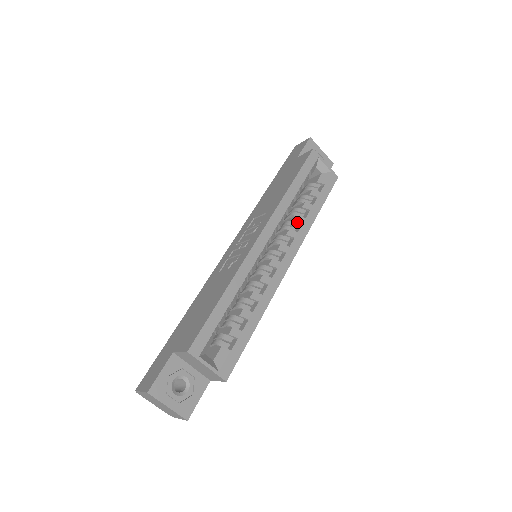
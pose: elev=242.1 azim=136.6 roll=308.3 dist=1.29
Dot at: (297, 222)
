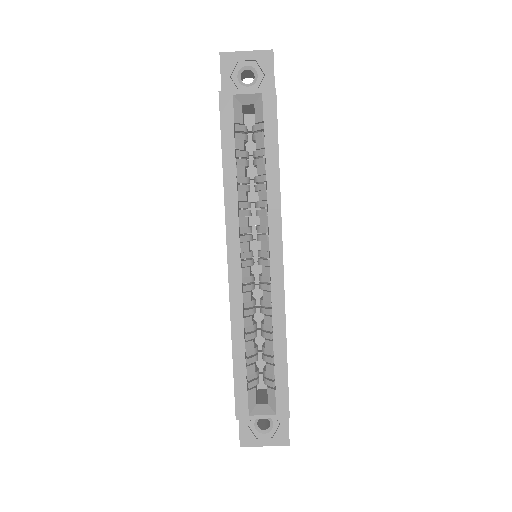
Dot at: (262, 200)
